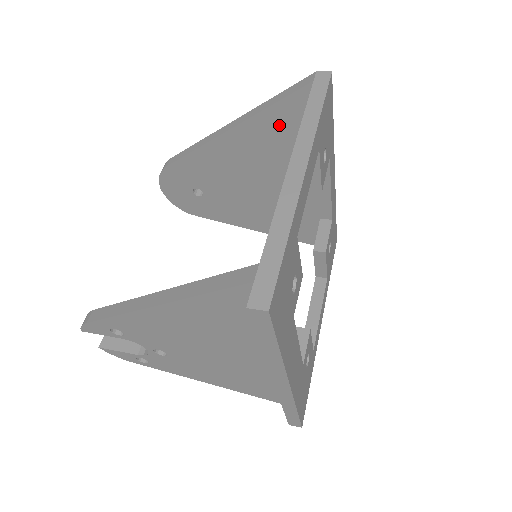
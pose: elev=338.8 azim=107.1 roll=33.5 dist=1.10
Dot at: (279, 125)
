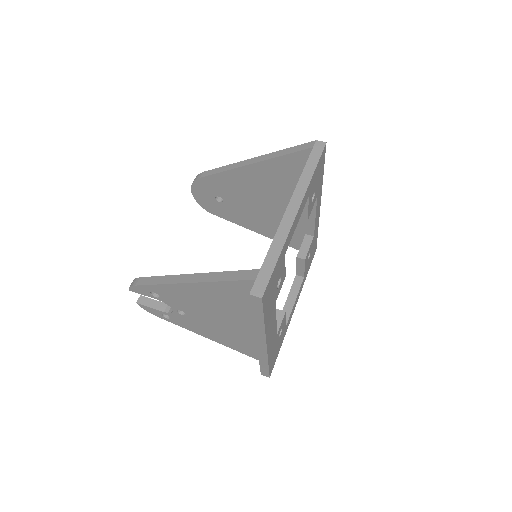
Dot at: (286, 168)
